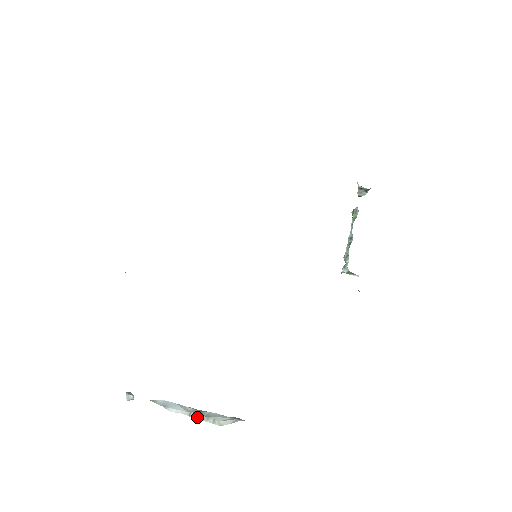
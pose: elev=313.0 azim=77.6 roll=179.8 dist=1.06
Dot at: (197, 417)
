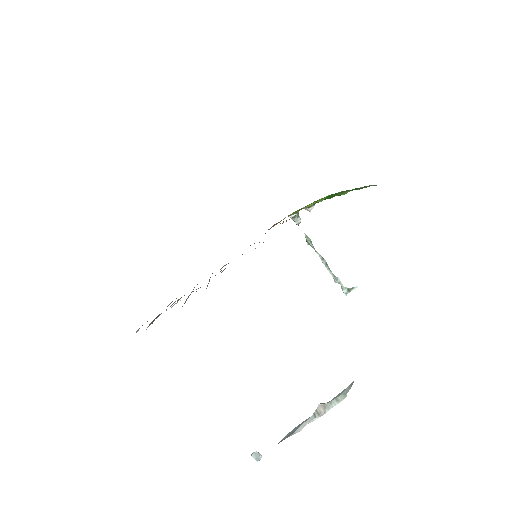
Dot at: (321, 410)
